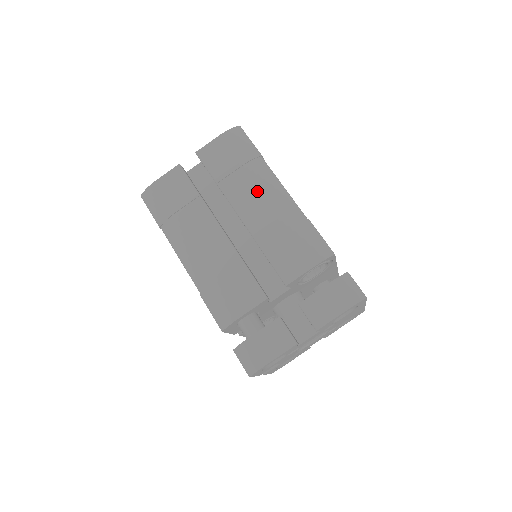
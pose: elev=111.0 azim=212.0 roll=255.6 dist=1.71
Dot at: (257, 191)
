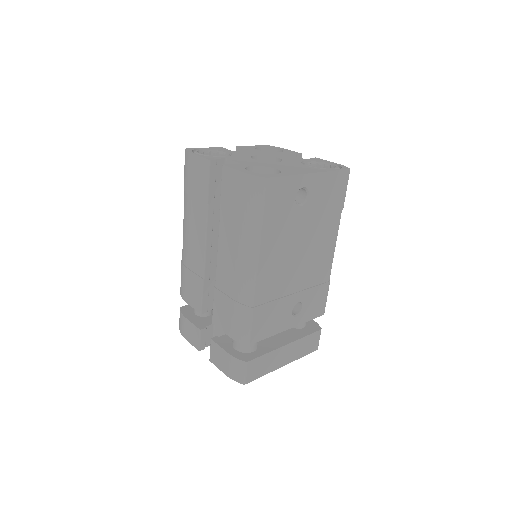
Dot at: (236, 251)
